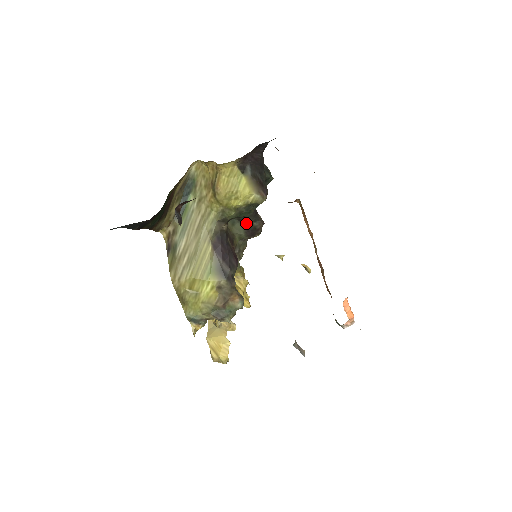
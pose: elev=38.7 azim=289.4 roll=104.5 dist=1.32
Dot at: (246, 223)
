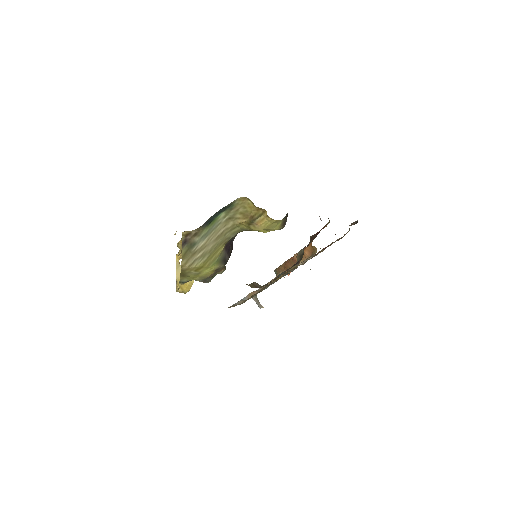
Dot at: occluded
